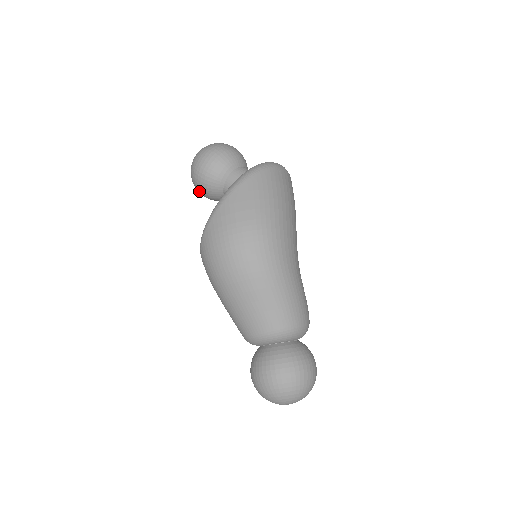
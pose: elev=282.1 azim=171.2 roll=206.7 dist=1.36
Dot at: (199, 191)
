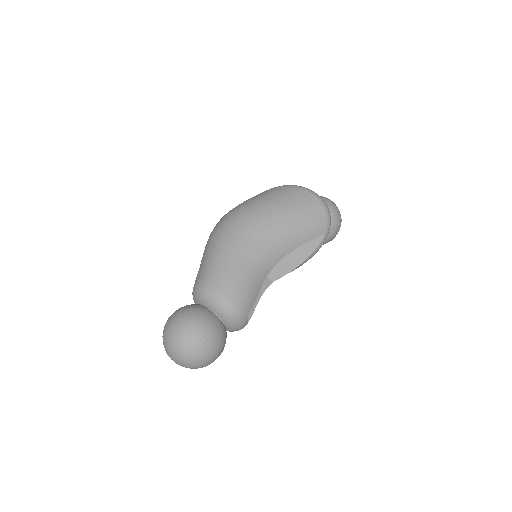
Dot at: occluded
